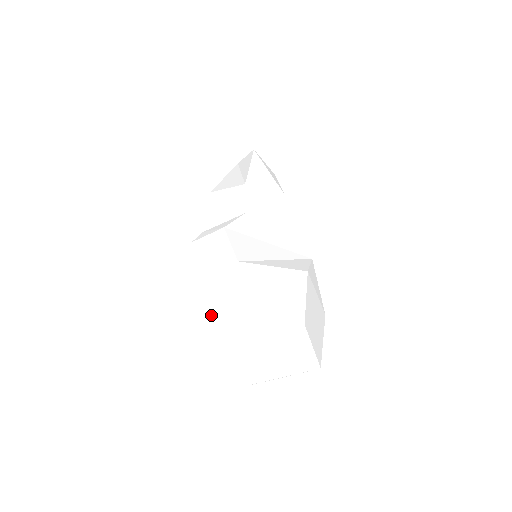
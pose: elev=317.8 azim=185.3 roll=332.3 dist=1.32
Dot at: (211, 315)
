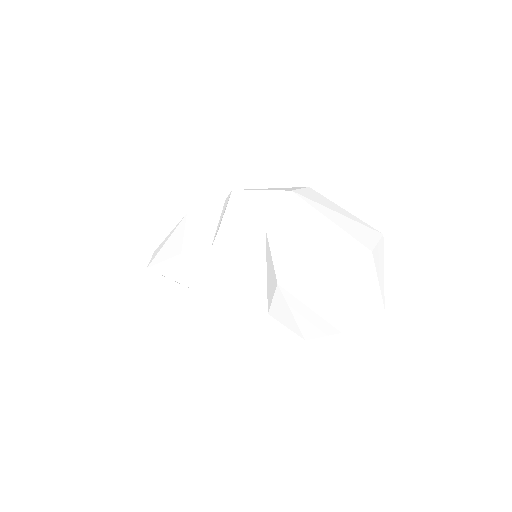
Dot at: (309, 204)
